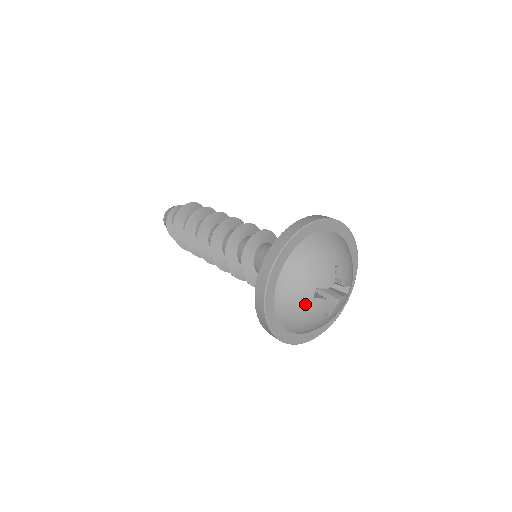
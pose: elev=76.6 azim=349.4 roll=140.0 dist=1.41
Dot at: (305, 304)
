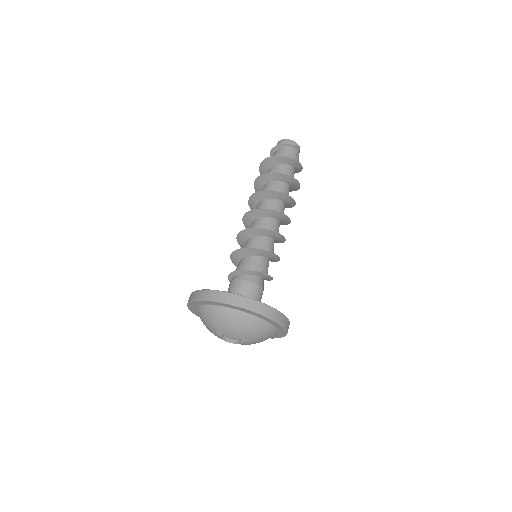
Dot at: occluded
